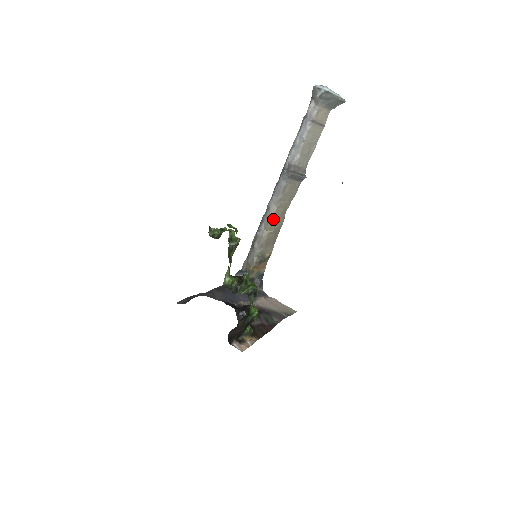
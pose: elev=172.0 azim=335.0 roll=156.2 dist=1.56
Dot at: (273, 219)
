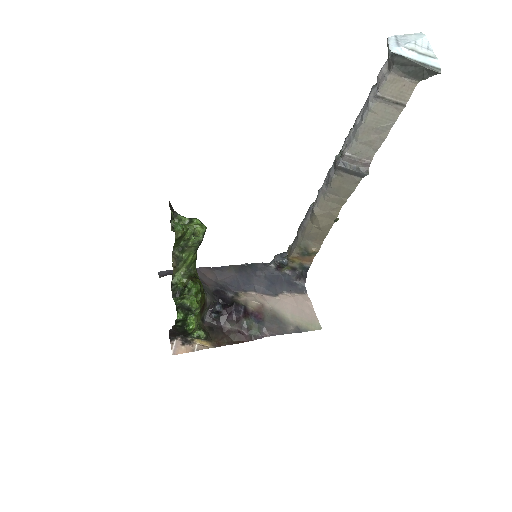
Dot at: (318, 213)
